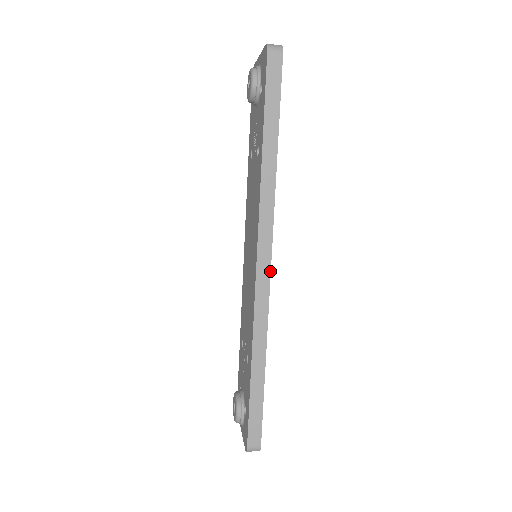
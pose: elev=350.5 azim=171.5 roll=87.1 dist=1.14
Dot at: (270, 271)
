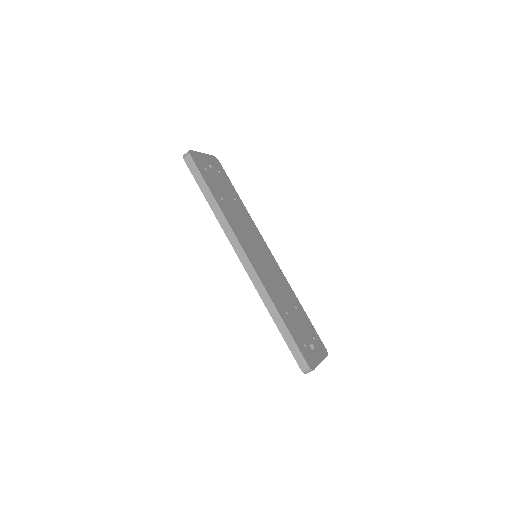
Dot at: (249, 260)
